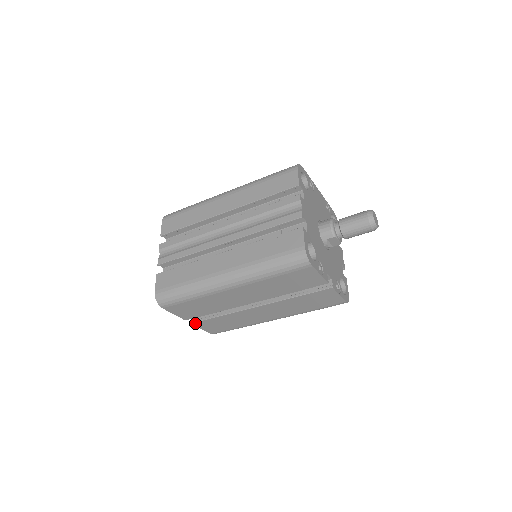
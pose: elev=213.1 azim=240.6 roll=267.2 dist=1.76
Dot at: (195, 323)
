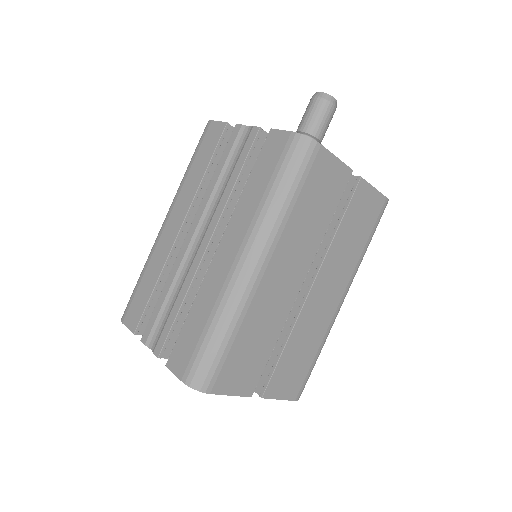
Dot at: (266, 393)
